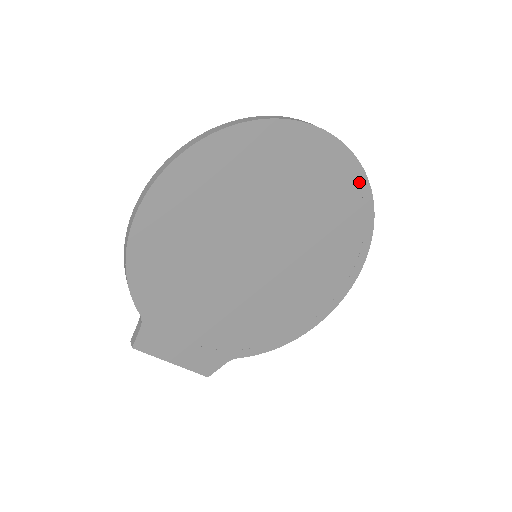
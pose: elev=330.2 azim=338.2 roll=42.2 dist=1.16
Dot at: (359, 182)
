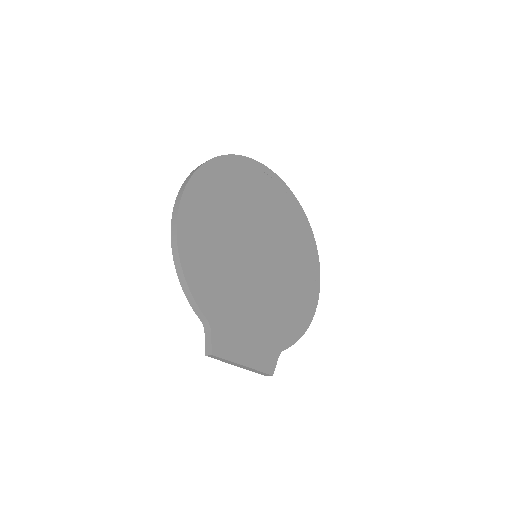
Dot at: (286, 191)
